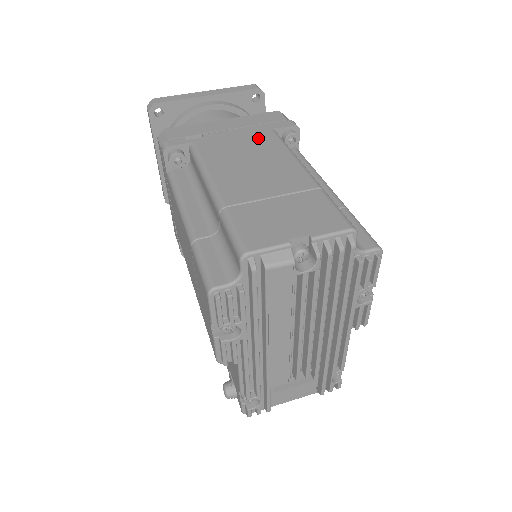
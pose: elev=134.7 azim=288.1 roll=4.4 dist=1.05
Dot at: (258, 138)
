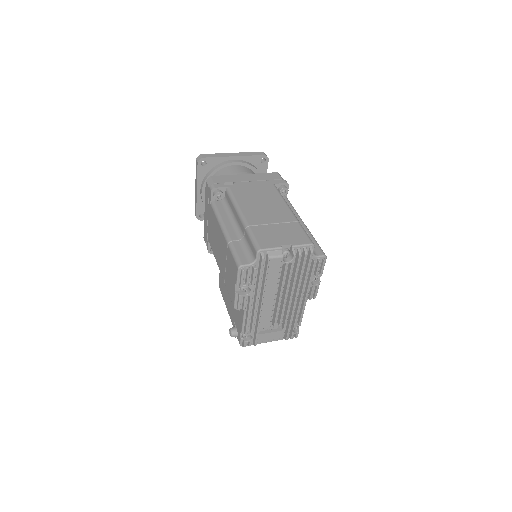
Dot at: (265, 189)
